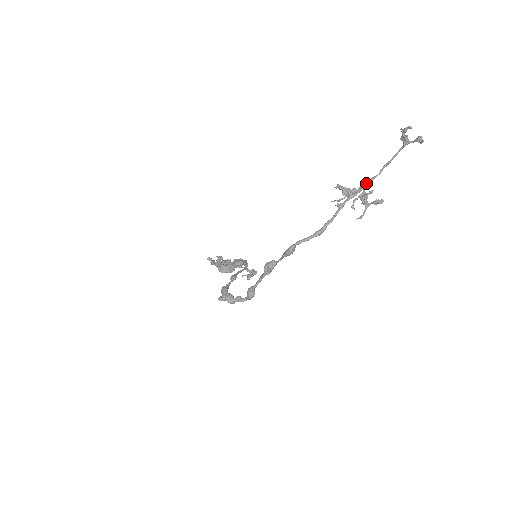
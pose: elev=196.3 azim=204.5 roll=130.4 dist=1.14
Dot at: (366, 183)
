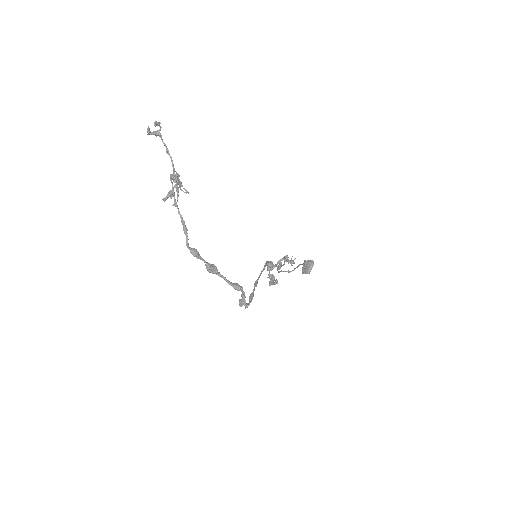
Dot at: (170, 177)
